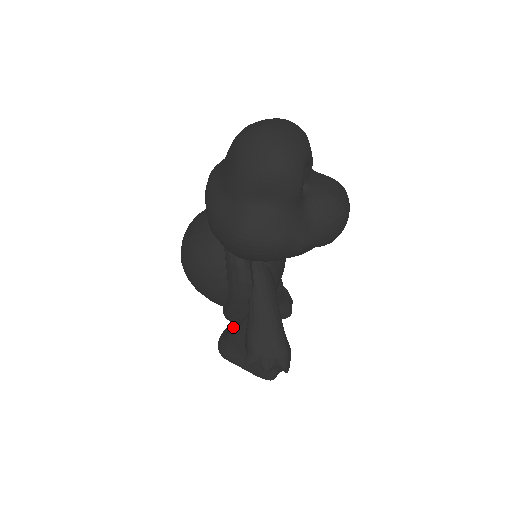
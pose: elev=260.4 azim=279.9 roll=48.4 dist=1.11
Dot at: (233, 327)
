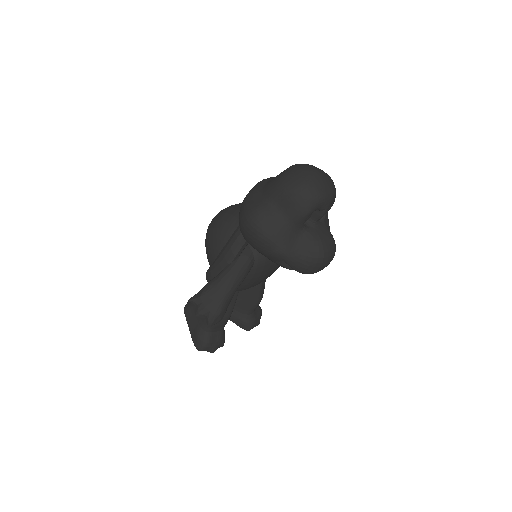
Dot at: occluded
